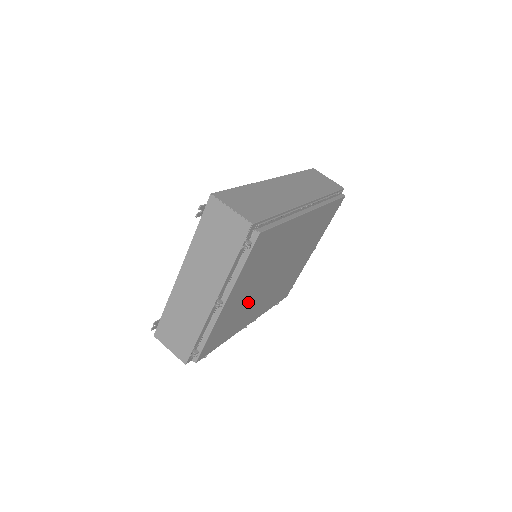
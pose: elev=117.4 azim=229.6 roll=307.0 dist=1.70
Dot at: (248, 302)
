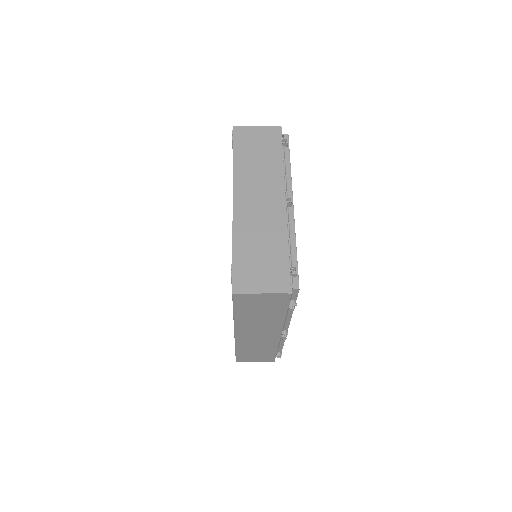
Dot at: occluded
